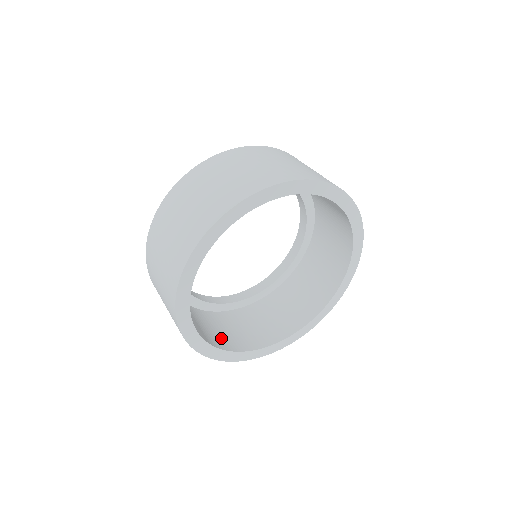
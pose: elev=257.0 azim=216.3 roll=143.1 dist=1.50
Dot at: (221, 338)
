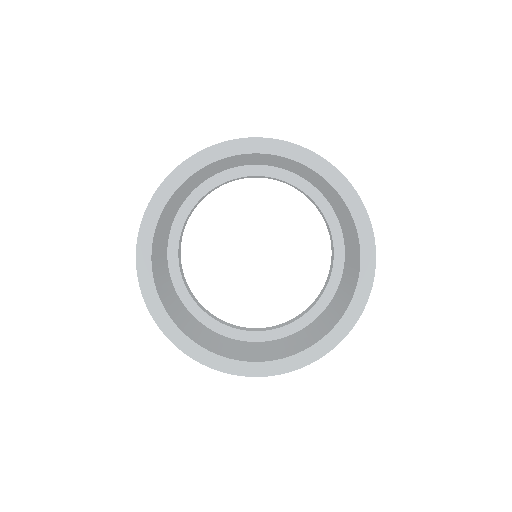
Dot at: (157, 264)
